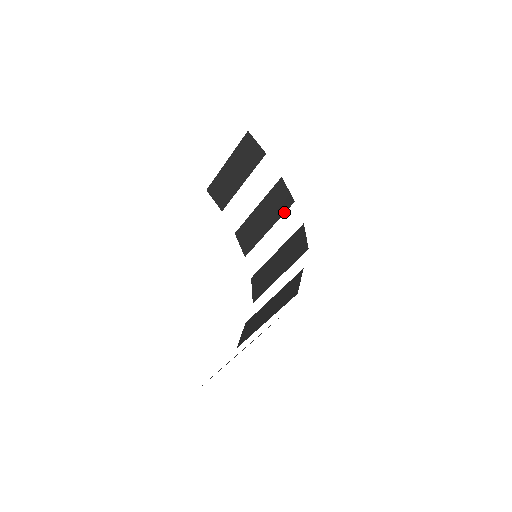
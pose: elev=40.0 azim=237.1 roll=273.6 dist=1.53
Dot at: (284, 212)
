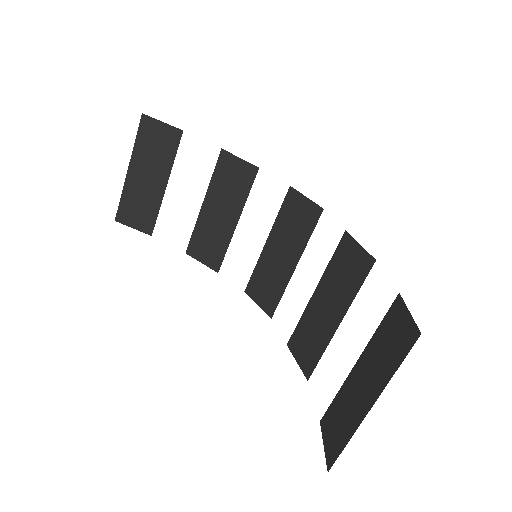
Dot at: (249, 189)
